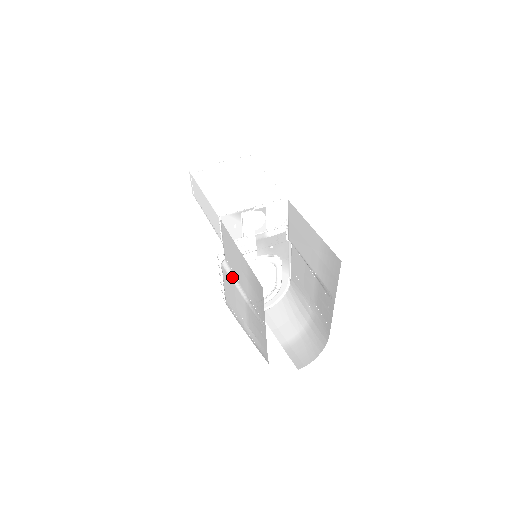
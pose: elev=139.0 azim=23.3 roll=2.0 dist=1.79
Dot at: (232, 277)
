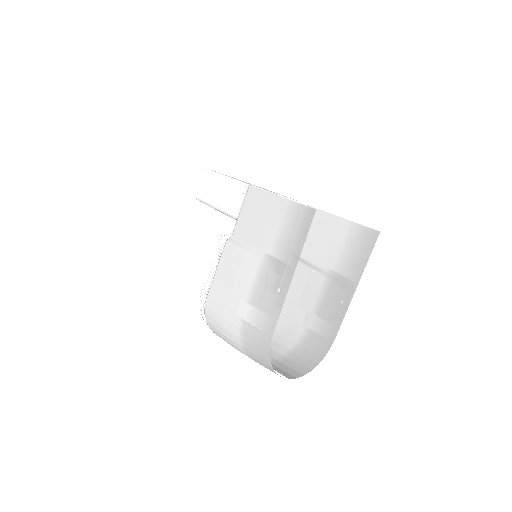
Dot at: (242, 247)
